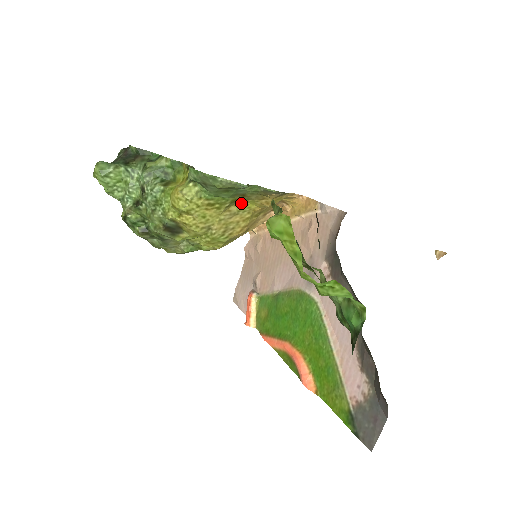
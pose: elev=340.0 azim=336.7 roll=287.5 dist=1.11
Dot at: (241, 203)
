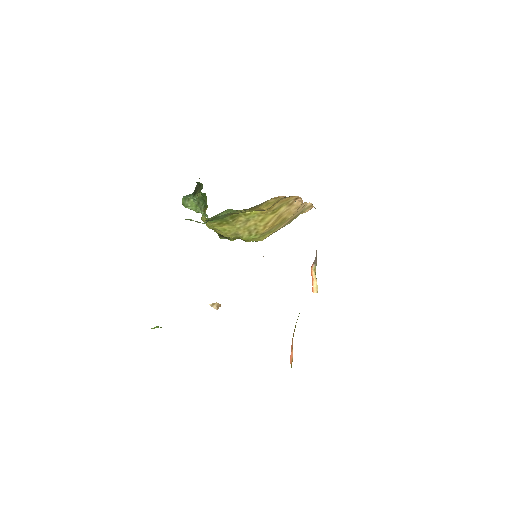
Dot at: (244, 214)
